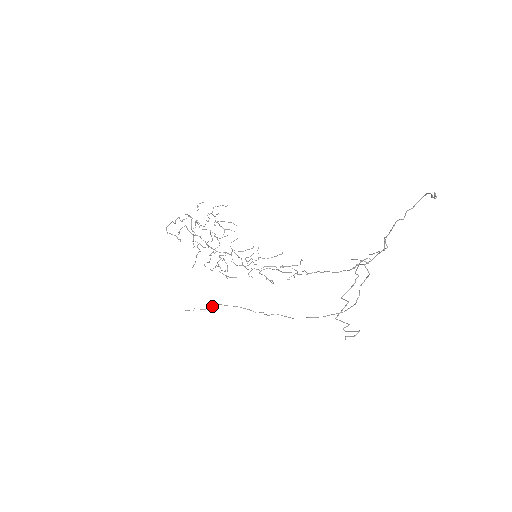
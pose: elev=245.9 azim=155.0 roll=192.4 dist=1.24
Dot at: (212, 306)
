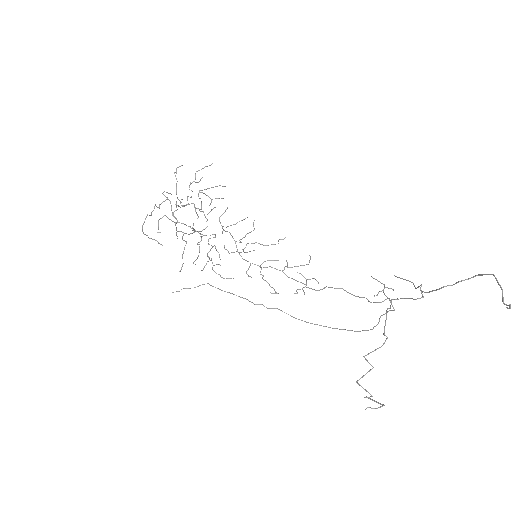
Dot at: occluded
